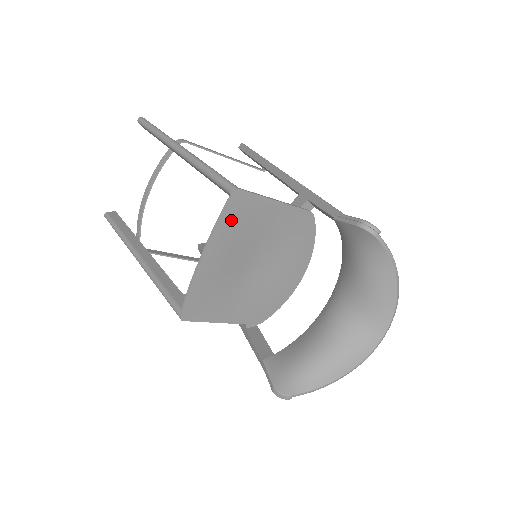
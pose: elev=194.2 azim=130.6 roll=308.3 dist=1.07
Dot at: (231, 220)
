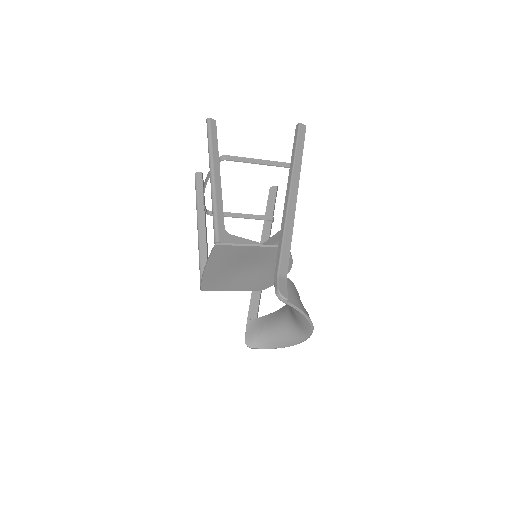
Dot at: (218, 256)
